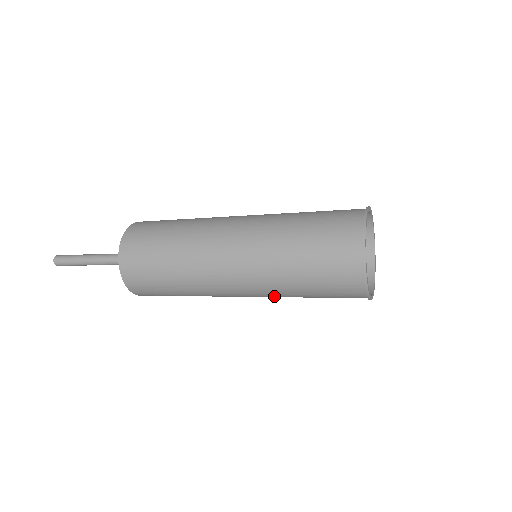
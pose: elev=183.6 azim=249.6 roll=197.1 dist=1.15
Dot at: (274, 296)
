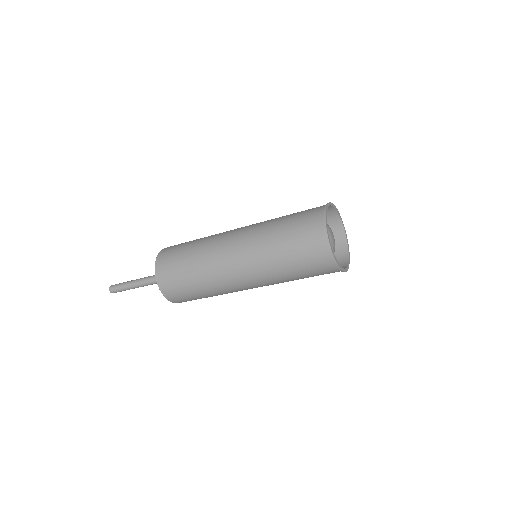
Dot at: (268, 279)
